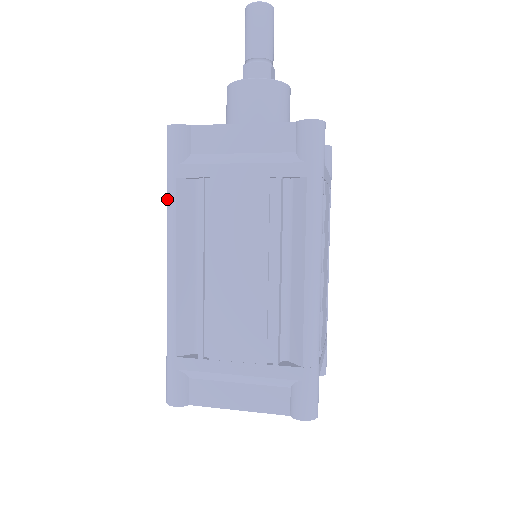
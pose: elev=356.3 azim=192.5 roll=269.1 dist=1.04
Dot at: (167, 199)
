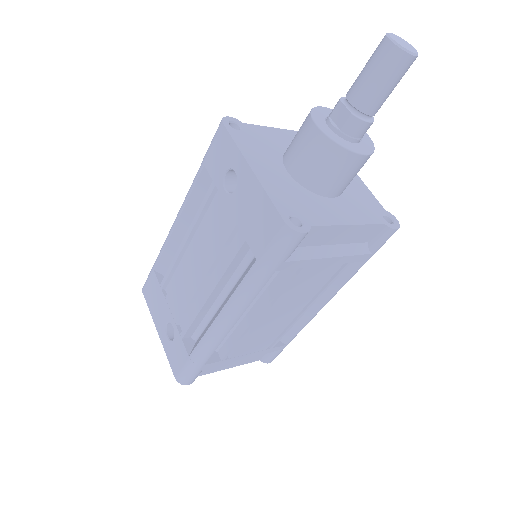
Dot at: (253, 281)
